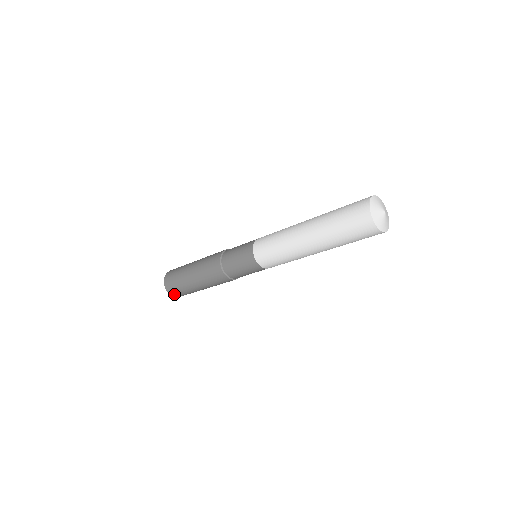
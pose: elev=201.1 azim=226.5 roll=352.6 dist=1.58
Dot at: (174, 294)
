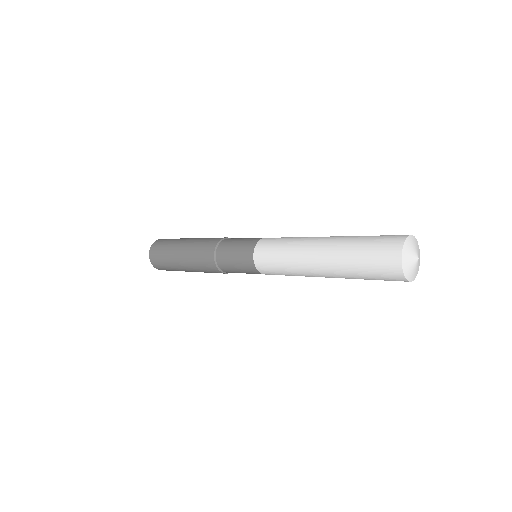
Dot at: (161, 269)
